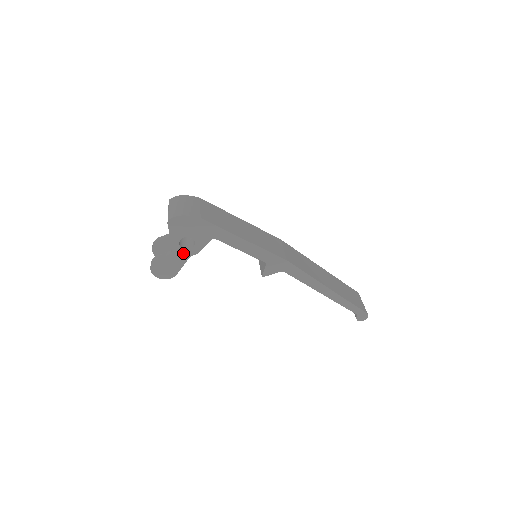
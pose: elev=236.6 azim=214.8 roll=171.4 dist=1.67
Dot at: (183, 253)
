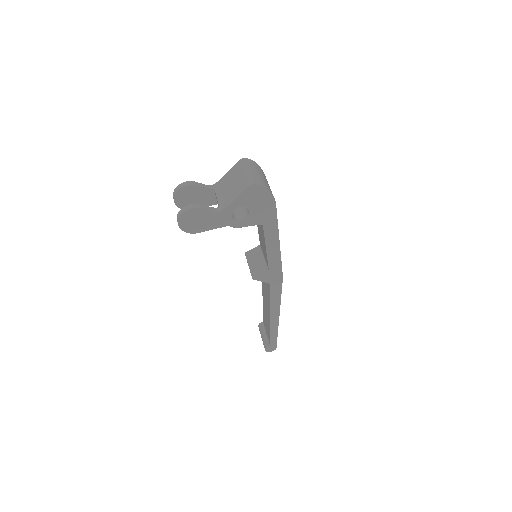
Dot at: (226, 219)
